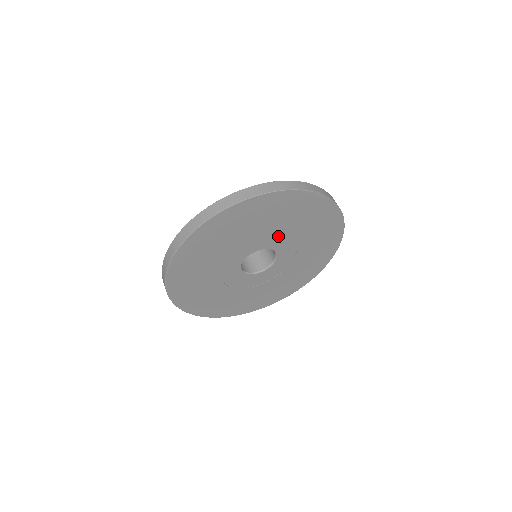
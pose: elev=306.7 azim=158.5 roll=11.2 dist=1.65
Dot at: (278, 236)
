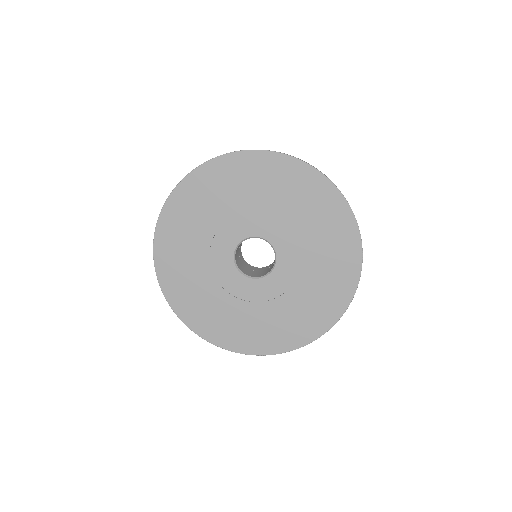
Dot at: (269, 219)
